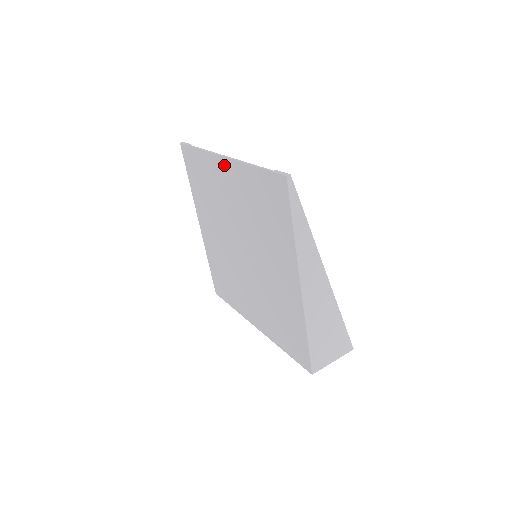
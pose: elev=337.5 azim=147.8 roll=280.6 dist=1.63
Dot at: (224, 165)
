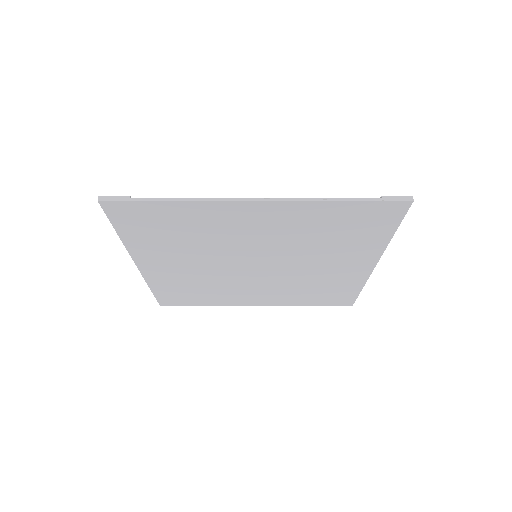
Dot at: (254, 208)
